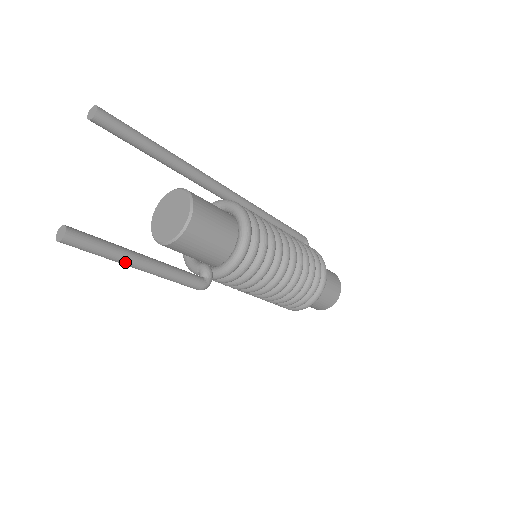
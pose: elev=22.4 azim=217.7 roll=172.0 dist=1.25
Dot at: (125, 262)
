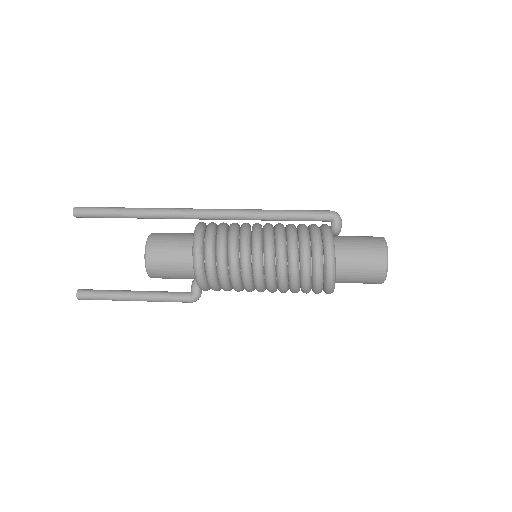
Dot at: (121, 300)
